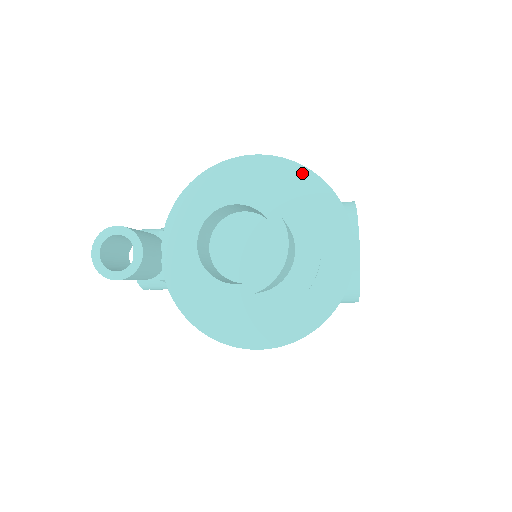
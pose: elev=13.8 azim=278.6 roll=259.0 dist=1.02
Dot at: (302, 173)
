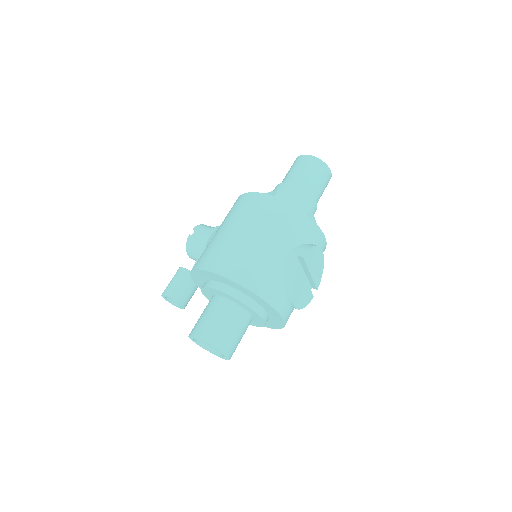
Dot at: (245, 289)
